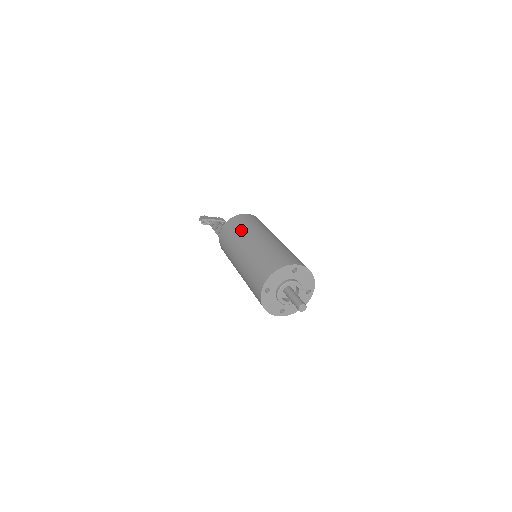
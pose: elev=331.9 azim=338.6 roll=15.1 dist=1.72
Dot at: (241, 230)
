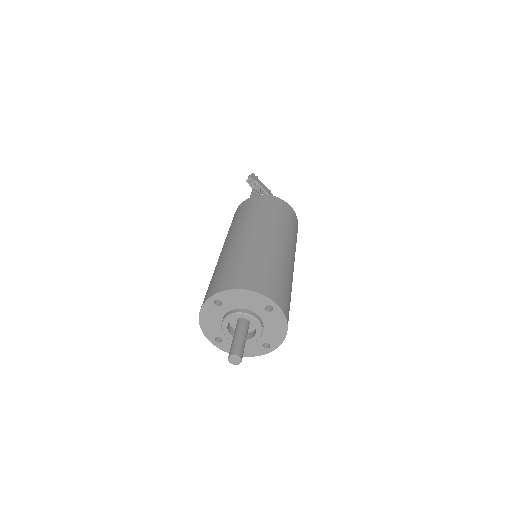
Dot at: (264, 214)
